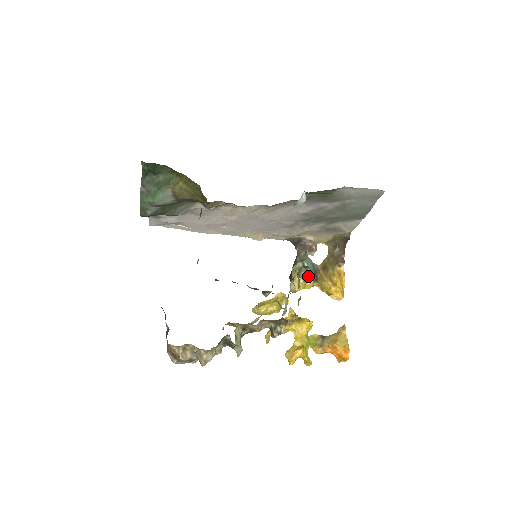
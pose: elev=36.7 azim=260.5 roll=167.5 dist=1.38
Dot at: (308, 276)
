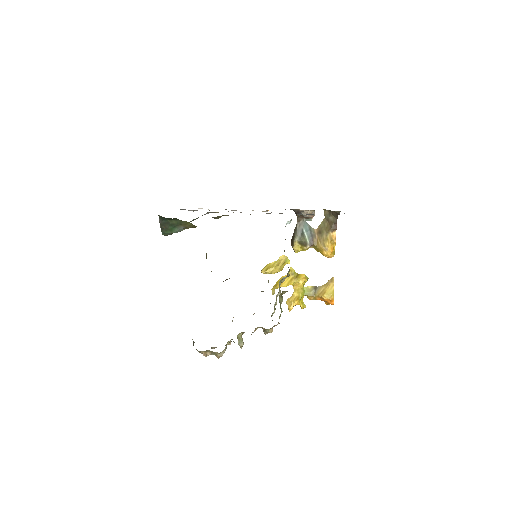
Dot at: (305, 242)
